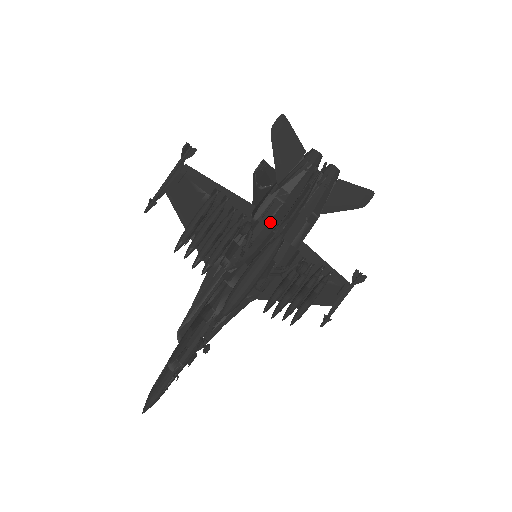
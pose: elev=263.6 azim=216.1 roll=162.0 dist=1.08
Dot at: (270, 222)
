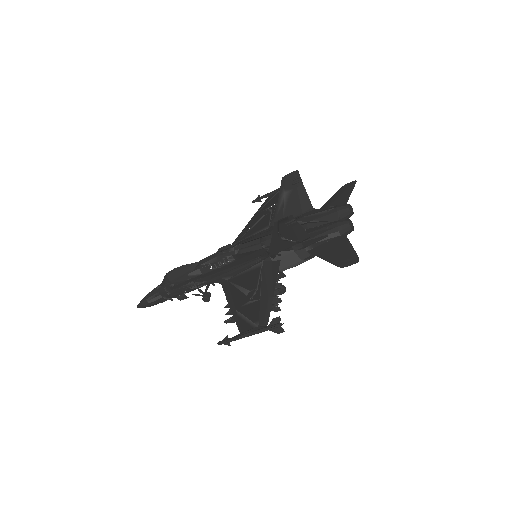
Dot at: occluded
